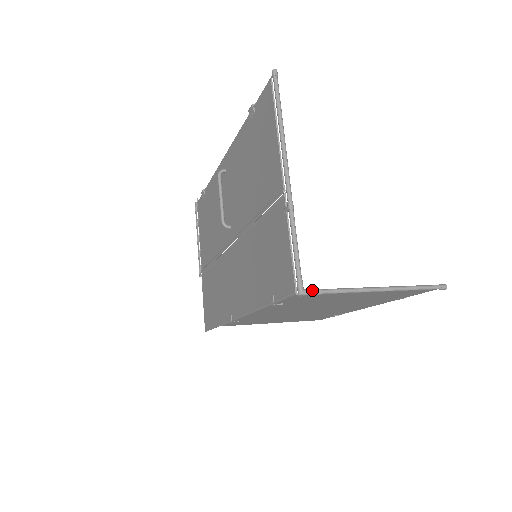
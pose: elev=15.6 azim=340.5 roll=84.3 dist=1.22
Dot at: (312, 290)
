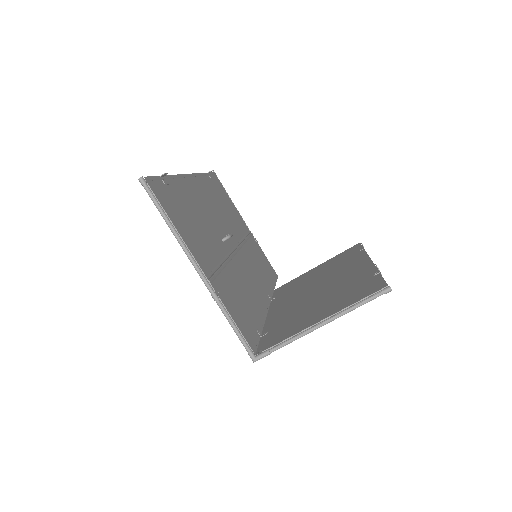
Dot at: (261, 355)
